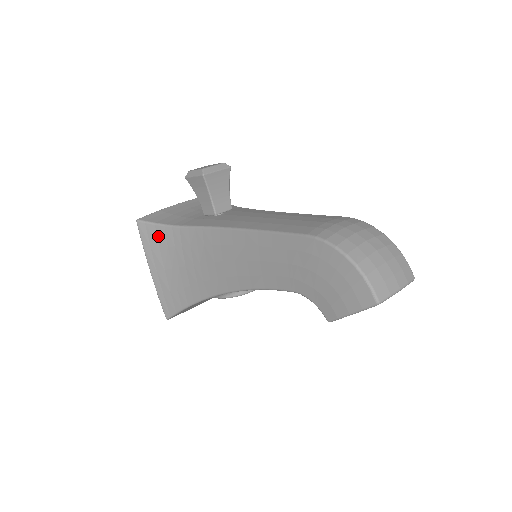
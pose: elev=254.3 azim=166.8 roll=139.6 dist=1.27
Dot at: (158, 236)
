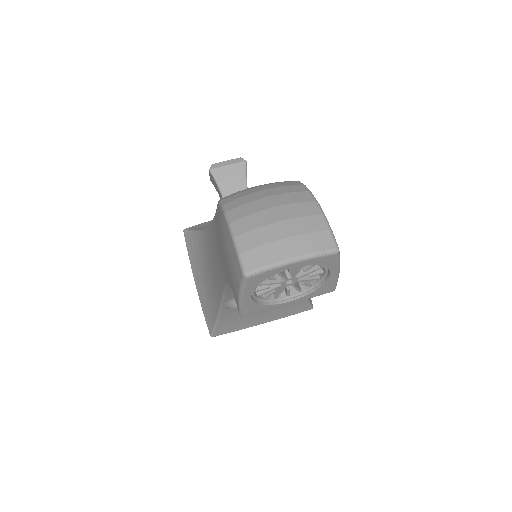
Dot at: (194, 244)
